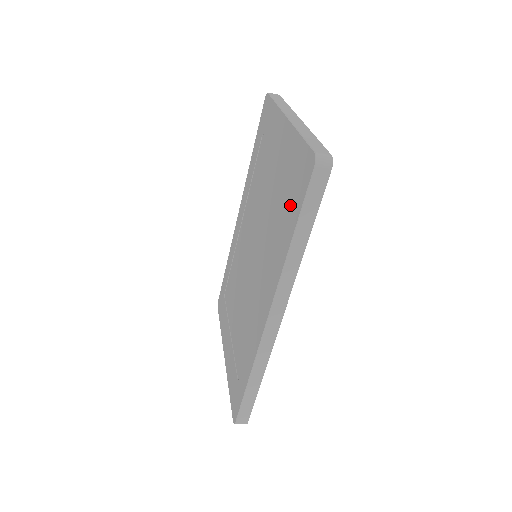
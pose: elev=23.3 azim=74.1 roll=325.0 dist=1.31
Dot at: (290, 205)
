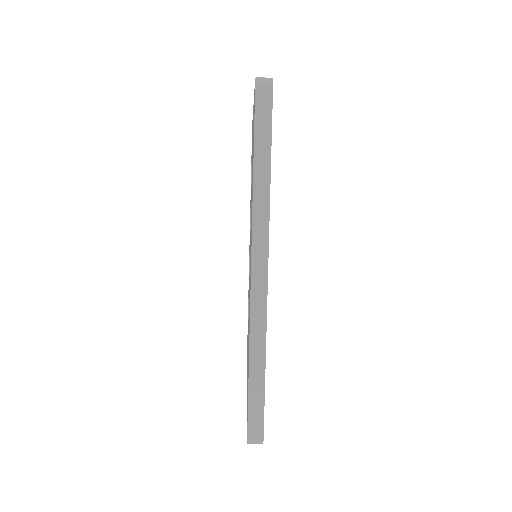
Dot at: occluded
